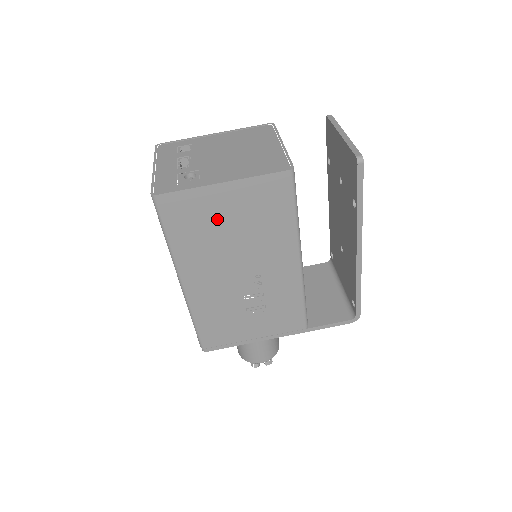
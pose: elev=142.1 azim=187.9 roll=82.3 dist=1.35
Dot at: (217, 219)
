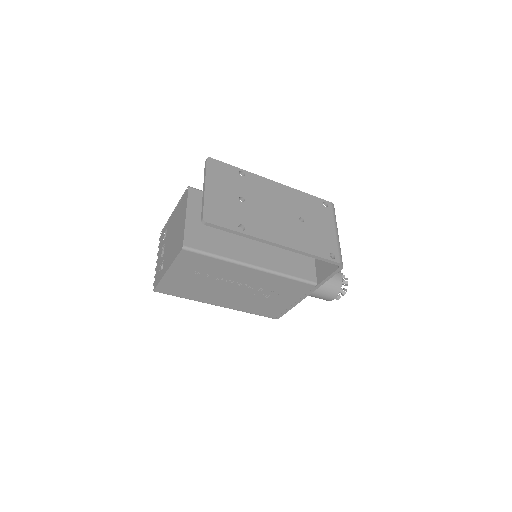
Dot at: (188, 282)
